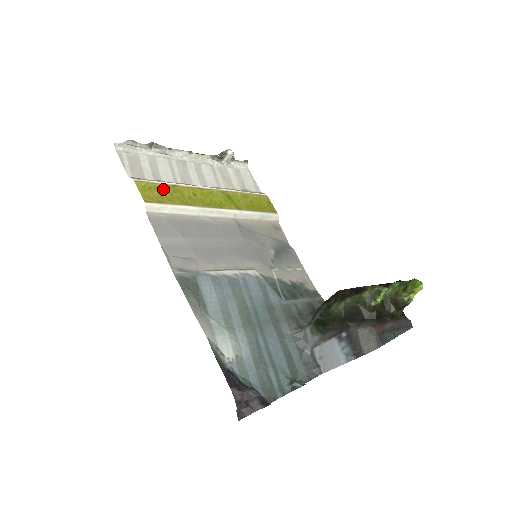
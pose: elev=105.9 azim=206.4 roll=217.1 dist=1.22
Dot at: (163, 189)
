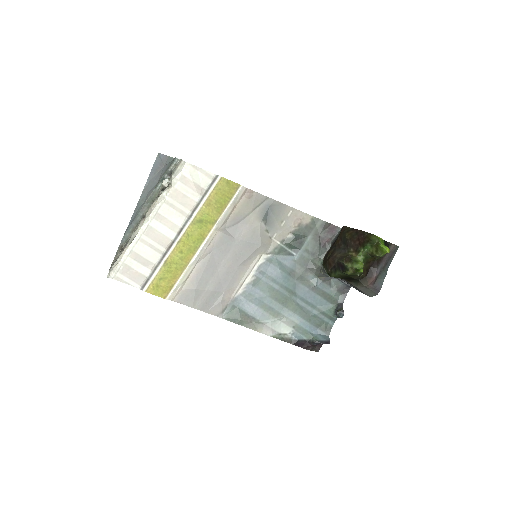
Dot at: (163, 275)
